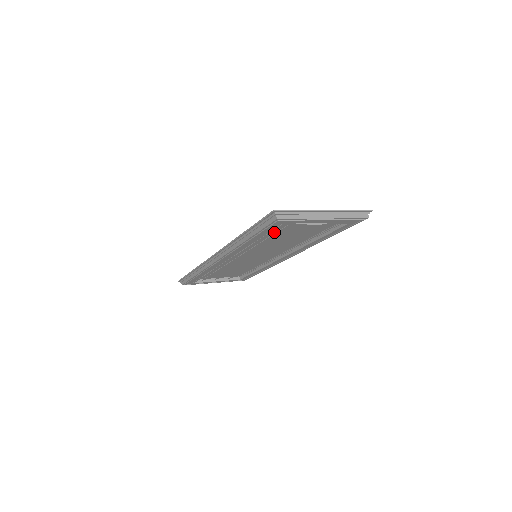
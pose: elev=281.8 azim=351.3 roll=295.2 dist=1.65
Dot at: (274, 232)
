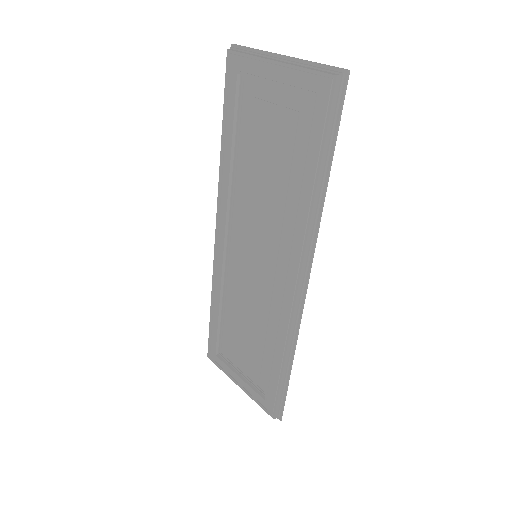
Dot at: (248, 131)
